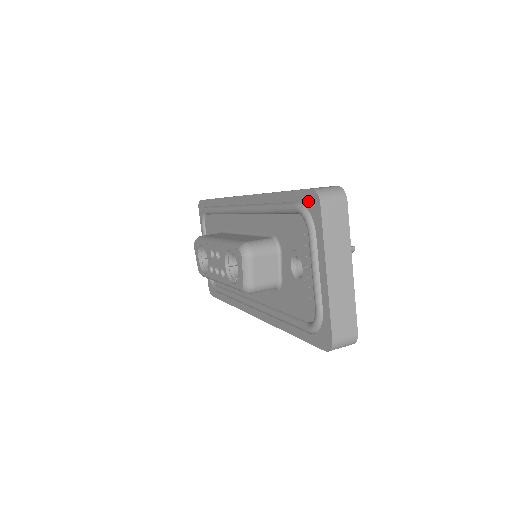
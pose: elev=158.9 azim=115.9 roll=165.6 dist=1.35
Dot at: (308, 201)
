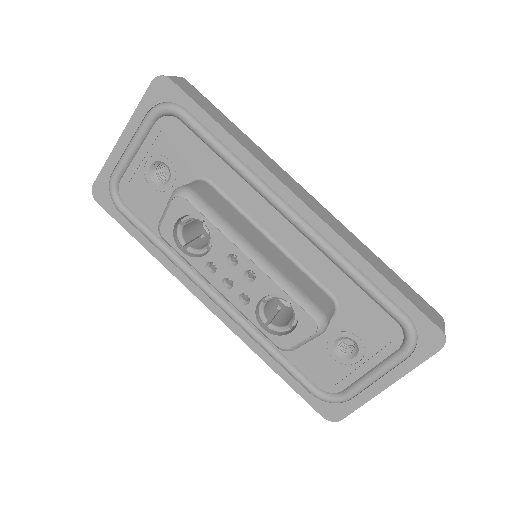
Dot at: (427, 333)
